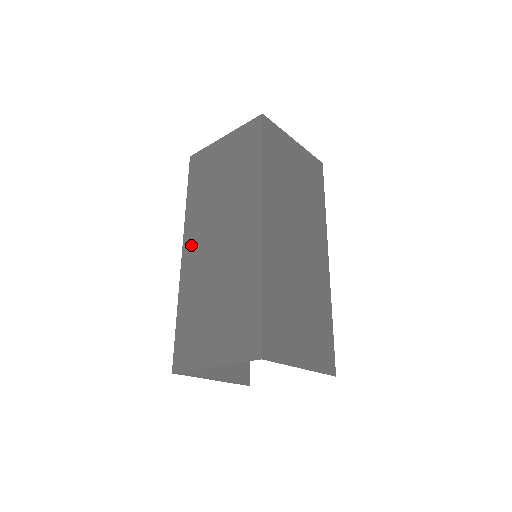
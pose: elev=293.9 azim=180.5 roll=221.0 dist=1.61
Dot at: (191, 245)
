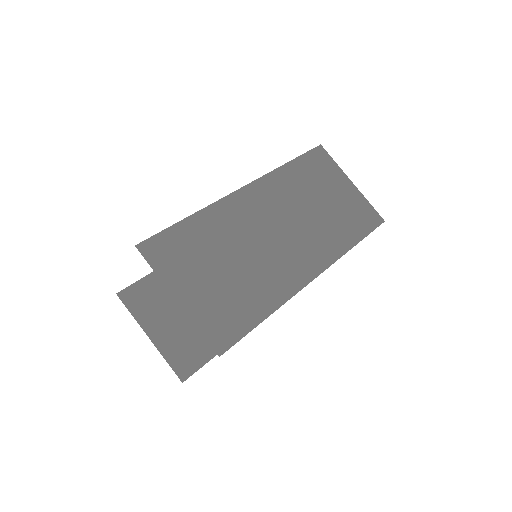
Dot at: occluded
